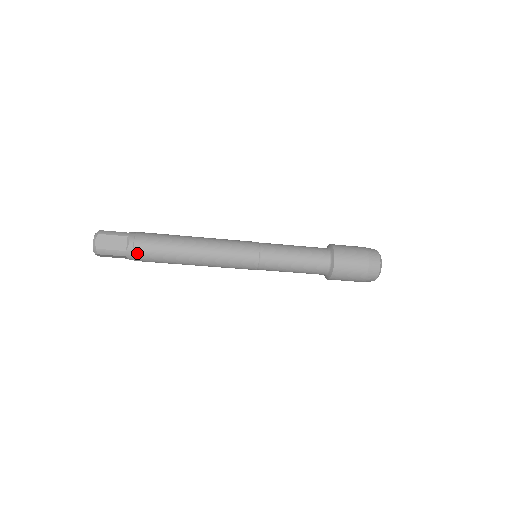
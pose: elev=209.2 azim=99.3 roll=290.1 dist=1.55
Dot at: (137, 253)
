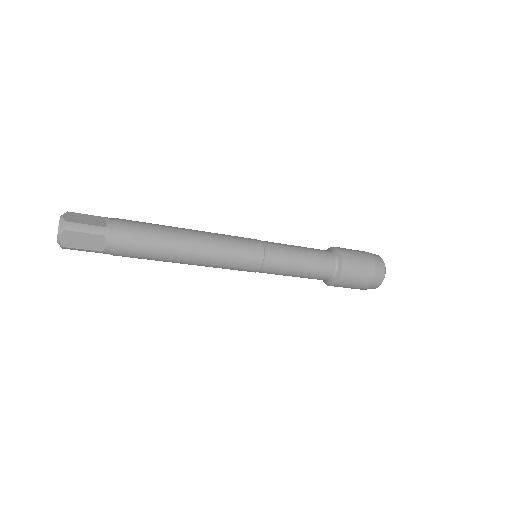
Dot at: (120, 230)
